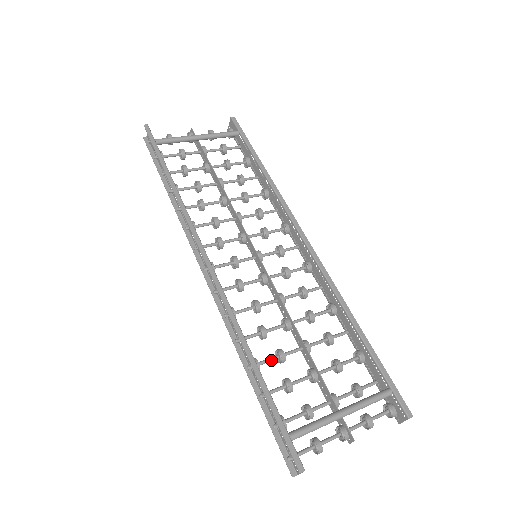
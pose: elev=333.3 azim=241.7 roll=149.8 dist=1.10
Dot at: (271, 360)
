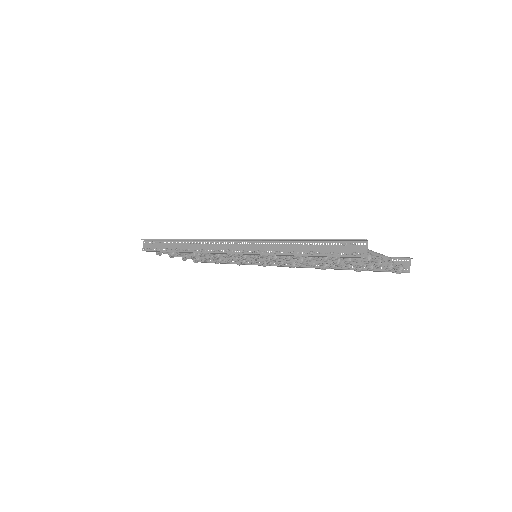
Dot at: occluded
